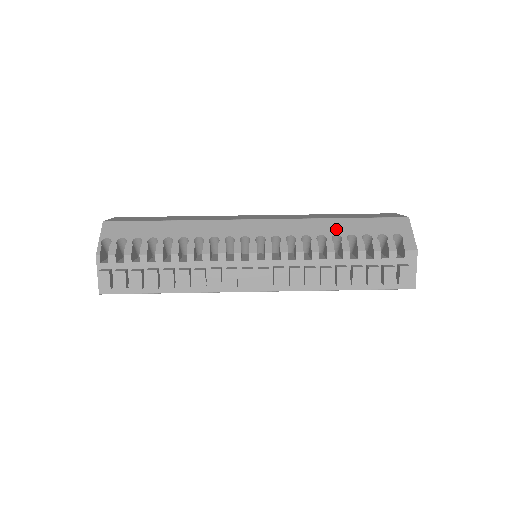
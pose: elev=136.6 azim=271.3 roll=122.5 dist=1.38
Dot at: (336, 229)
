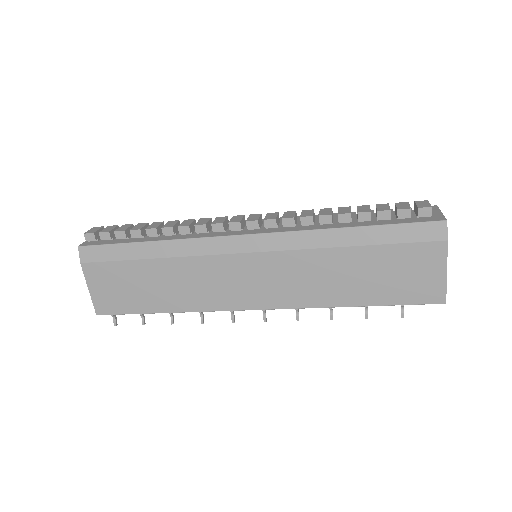
Dot at: occluded
